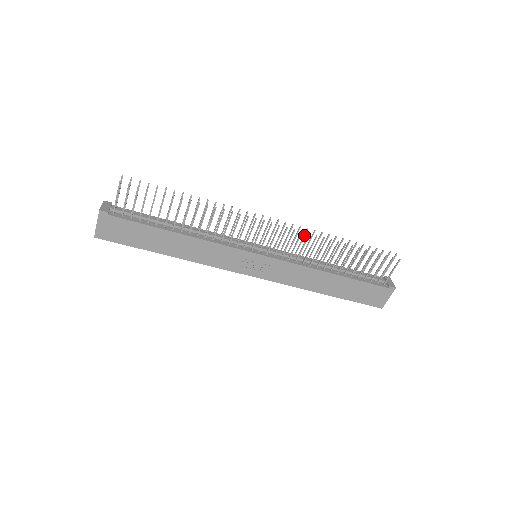
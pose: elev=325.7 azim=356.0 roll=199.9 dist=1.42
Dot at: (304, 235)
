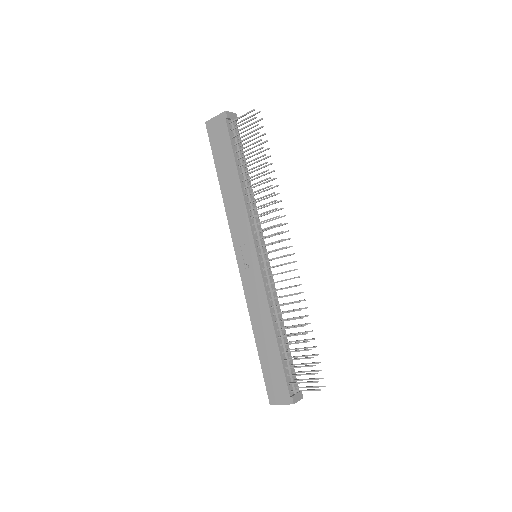
Dot at: (294, 285)
